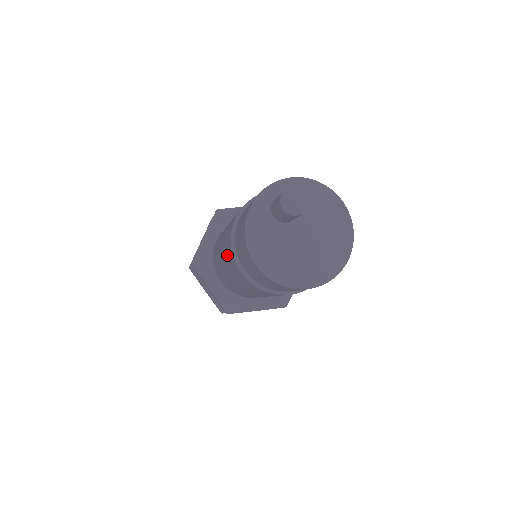
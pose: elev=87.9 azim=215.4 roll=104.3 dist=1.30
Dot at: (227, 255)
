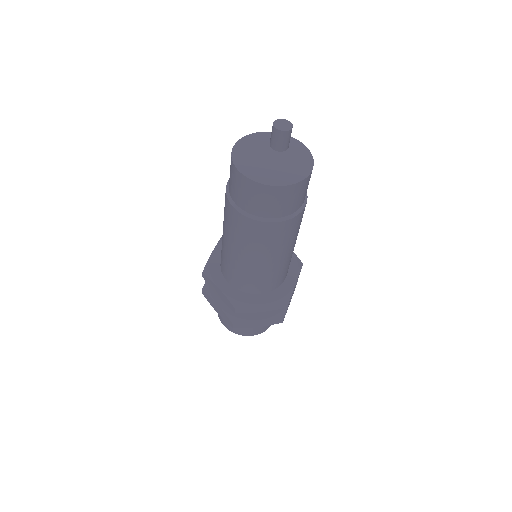
Dot at: occluded
